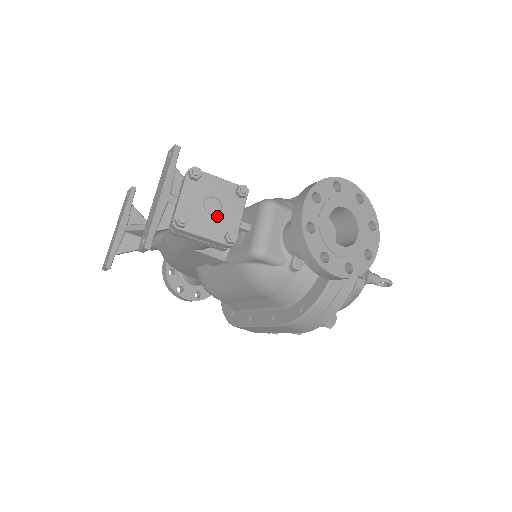
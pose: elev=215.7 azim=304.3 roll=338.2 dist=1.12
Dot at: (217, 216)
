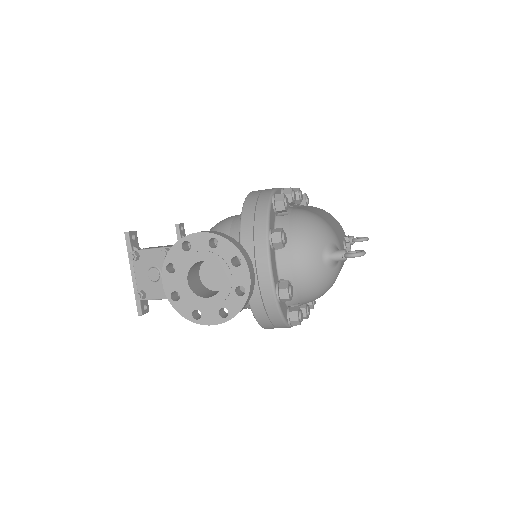
Dot at: (160, 280)
